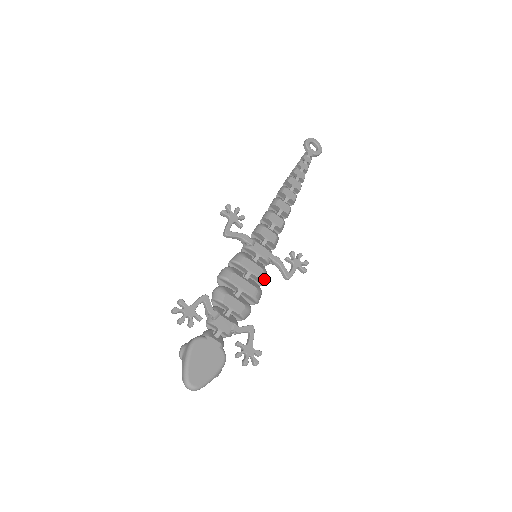
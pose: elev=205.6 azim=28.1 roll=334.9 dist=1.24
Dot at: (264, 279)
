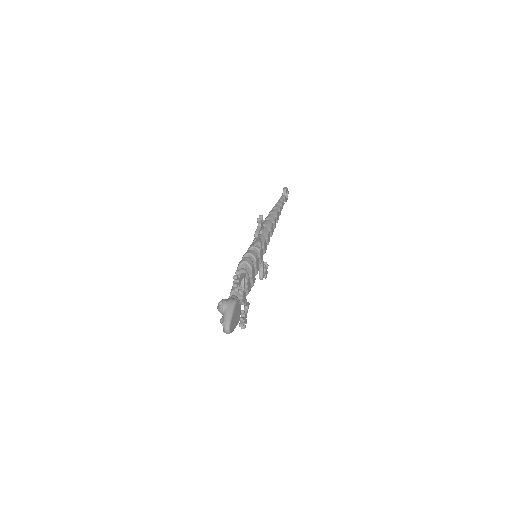
Dot at: (256, 274)
